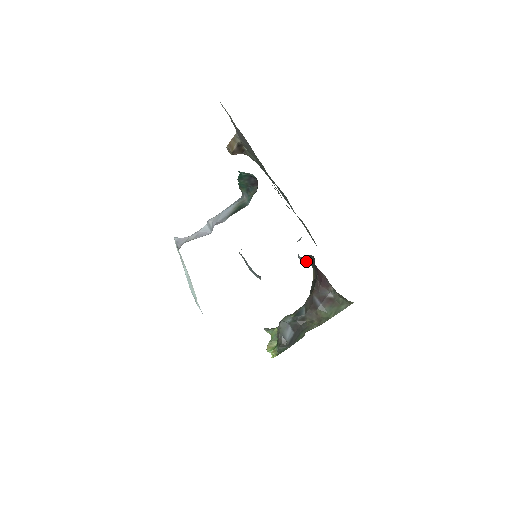
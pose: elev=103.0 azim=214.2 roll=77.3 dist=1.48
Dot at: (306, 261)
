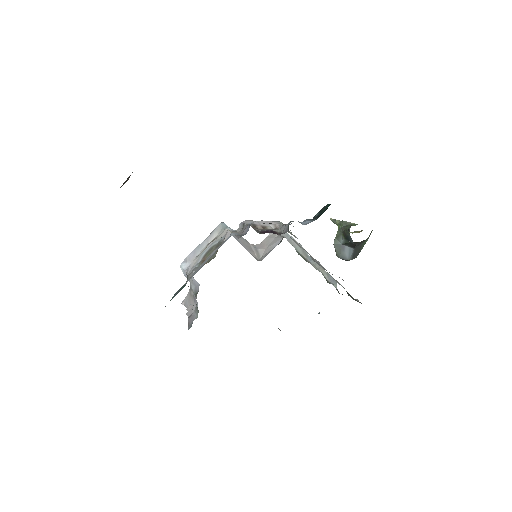
Dot at: (319, 211)
